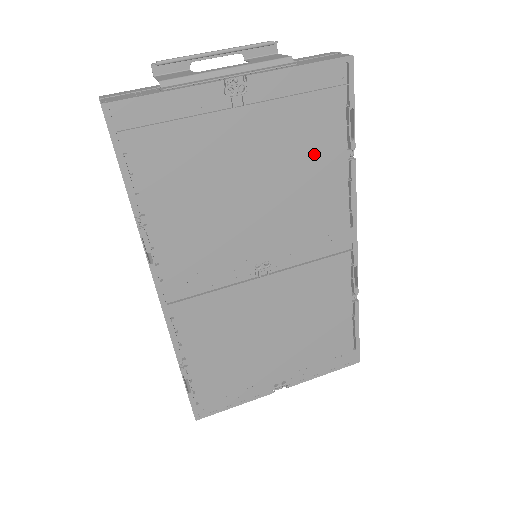
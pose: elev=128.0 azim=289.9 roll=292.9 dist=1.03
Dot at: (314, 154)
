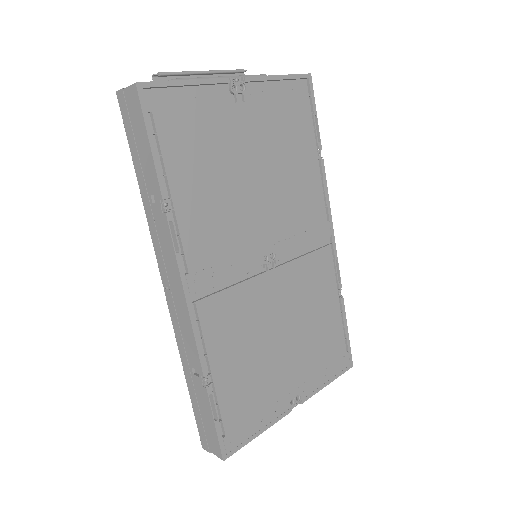
Dot at: (296, 151)
